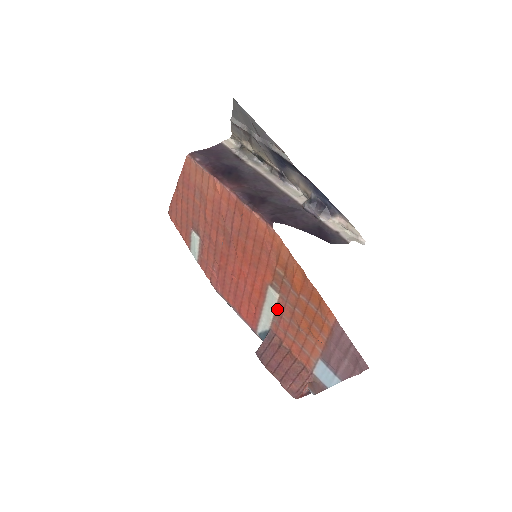
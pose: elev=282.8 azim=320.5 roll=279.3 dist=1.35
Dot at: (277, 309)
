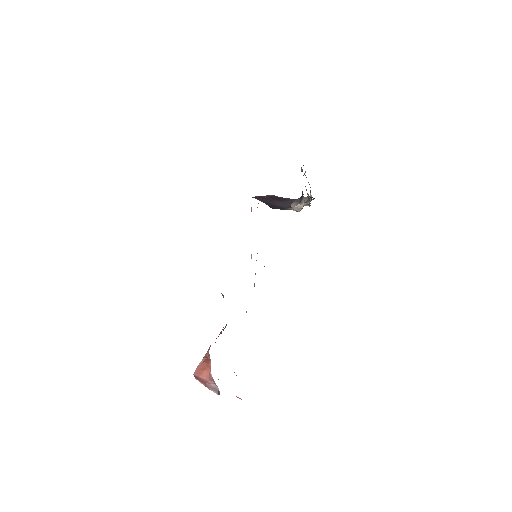
Dot at: occluded
